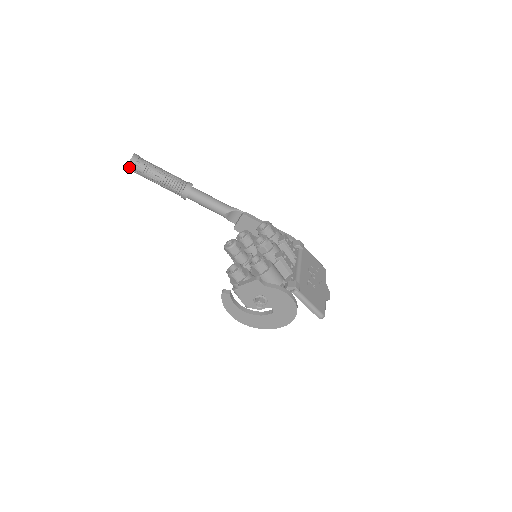
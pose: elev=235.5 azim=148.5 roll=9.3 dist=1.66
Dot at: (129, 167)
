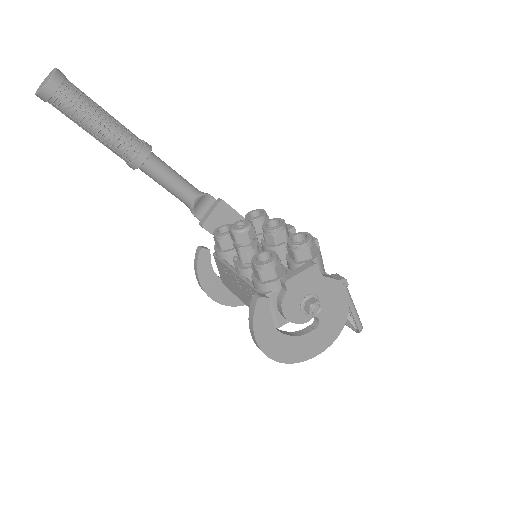
Dot at: (50, 85)
